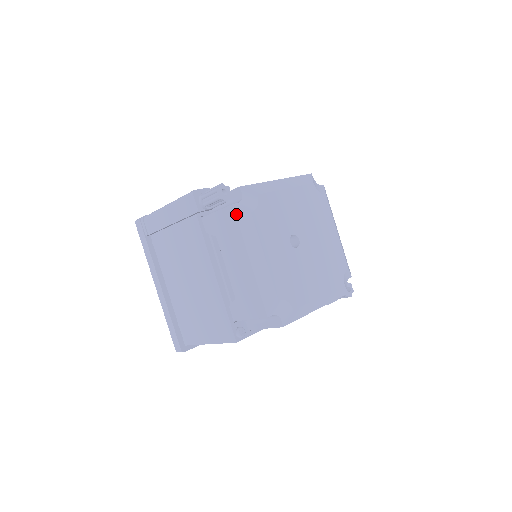
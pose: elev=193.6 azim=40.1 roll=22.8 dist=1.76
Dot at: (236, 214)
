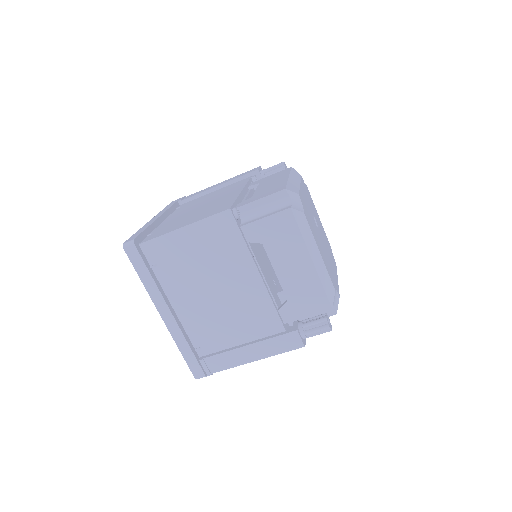
Dot at: (292, 169)
